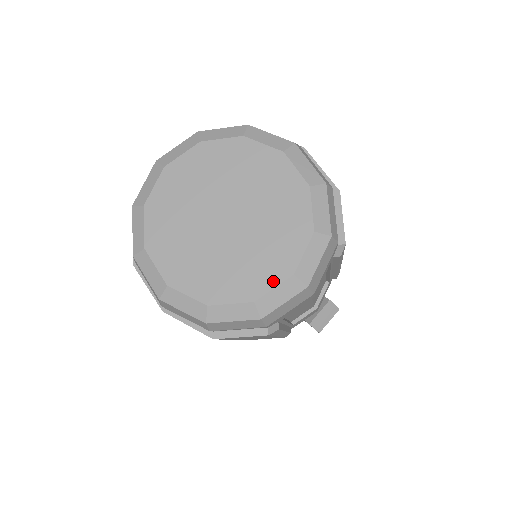
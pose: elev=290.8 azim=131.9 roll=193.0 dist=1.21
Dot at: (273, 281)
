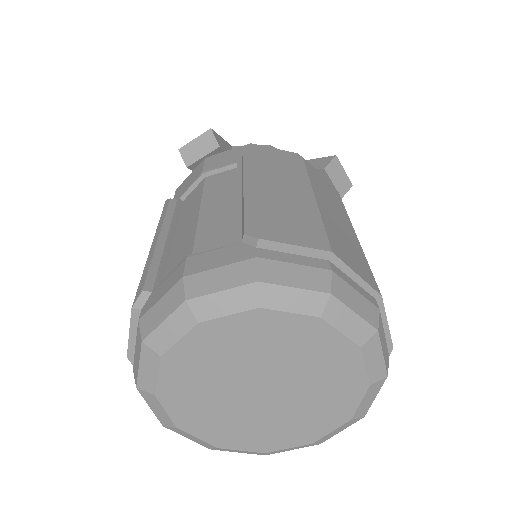
Dot at: (290, 444)
